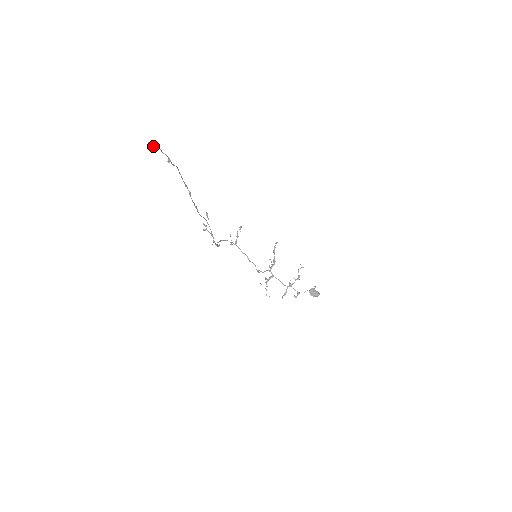
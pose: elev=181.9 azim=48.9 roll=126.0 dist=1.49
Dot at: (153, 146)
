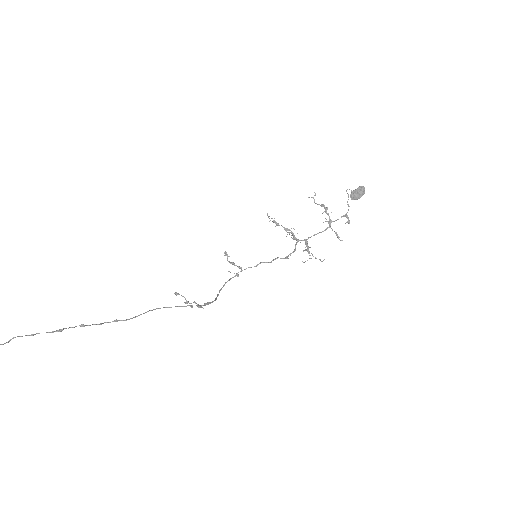
Dot at: out of frame
